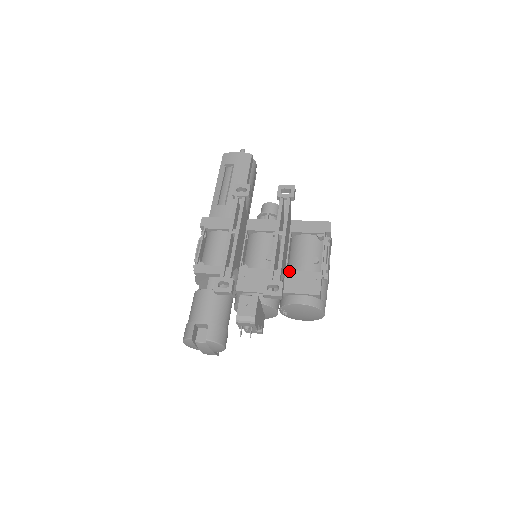
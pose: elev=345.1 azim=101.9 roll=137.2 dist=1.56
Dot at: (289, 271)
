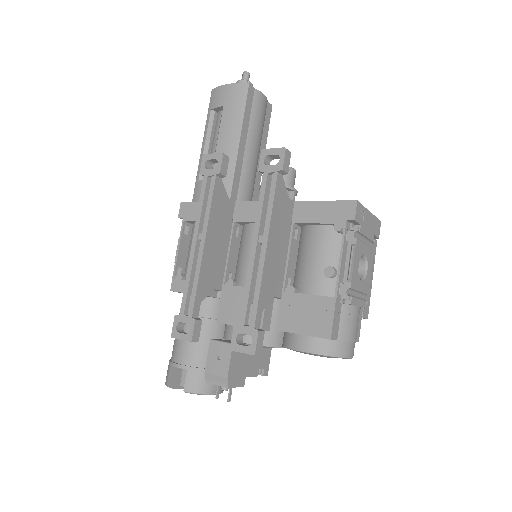
Dot at: (287, 293)
